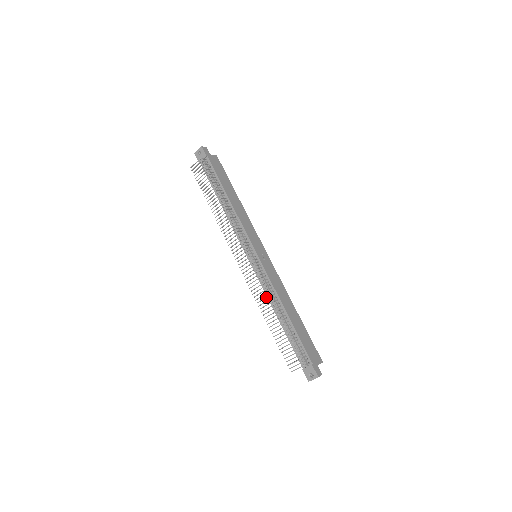
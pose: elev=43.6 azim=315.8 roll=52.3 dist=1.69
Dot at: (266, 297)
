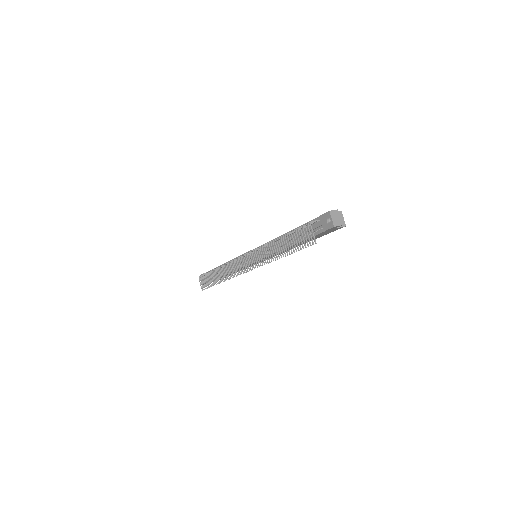
Dot at: occluded
